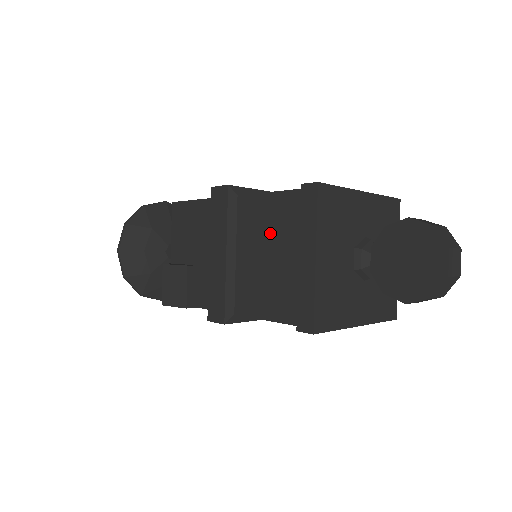
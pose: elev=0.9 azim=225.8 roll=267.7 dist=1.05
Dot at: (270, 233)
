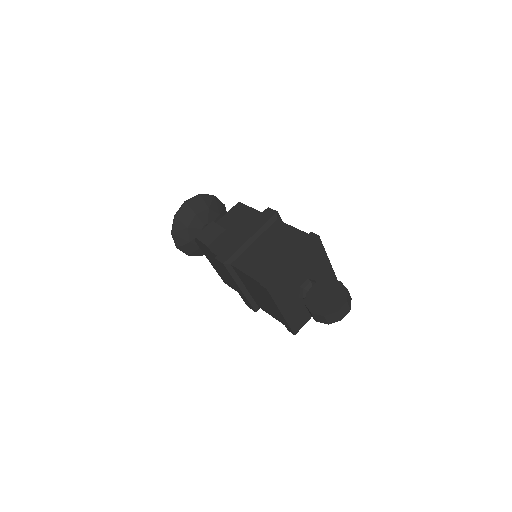
Dot at: (280, 242)
